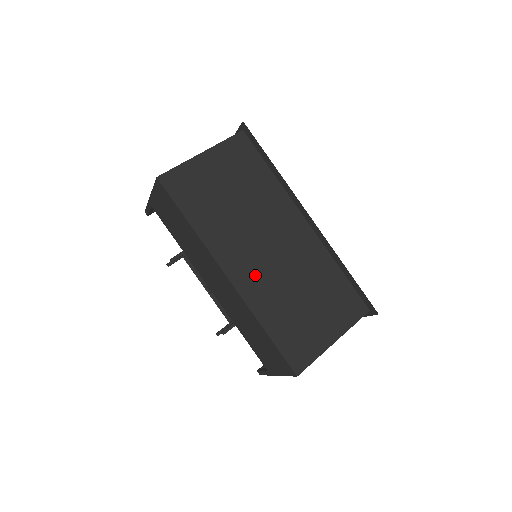
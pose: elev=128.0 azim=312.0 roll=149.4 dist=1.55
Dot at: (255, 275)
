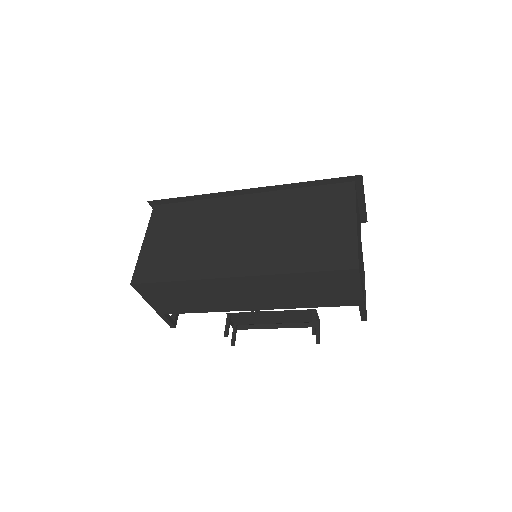
Dot at: (253, 255)
